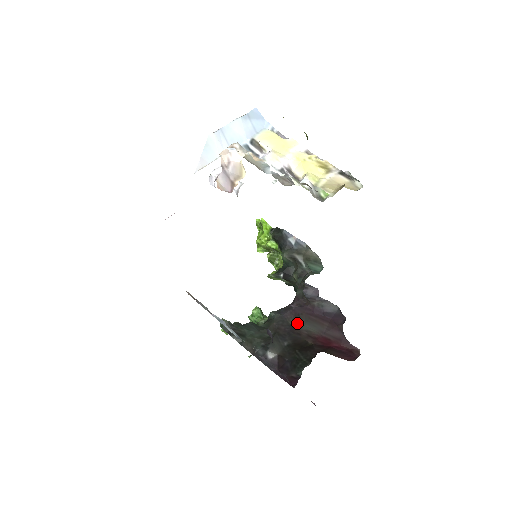
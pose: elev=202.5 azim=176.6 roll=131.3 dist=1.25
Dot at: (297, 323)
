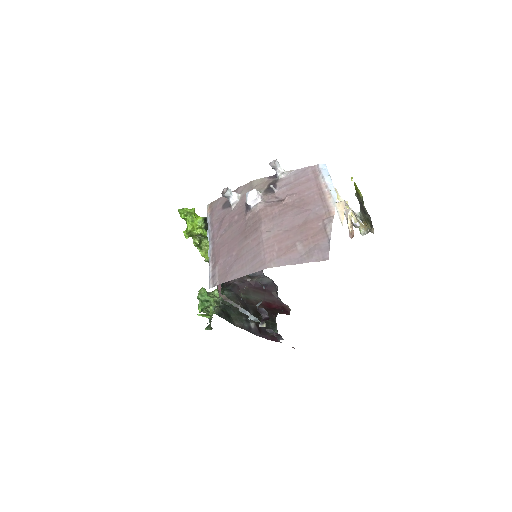
Dot at: (246, 296)
